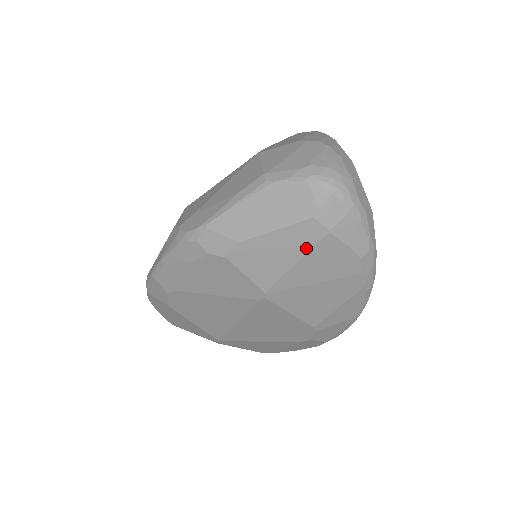
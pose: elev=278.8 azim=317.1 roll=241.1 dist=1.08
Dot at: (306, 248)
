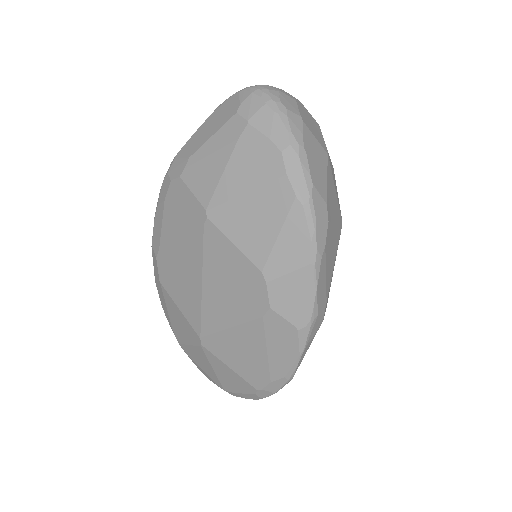
Dot at: (233, 146)
